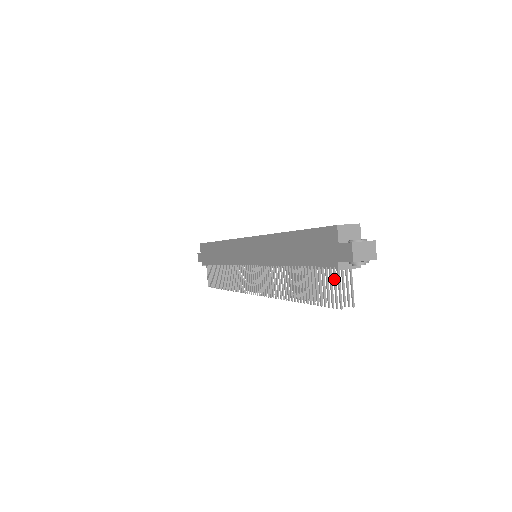
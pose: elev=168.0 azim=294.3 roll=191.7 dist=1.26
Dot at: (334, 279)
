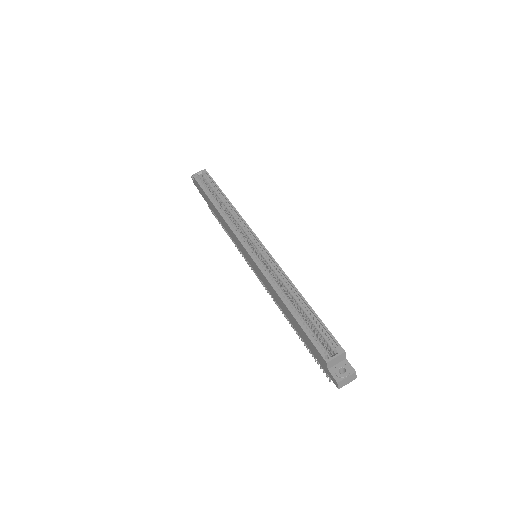
Dot at: occluded
